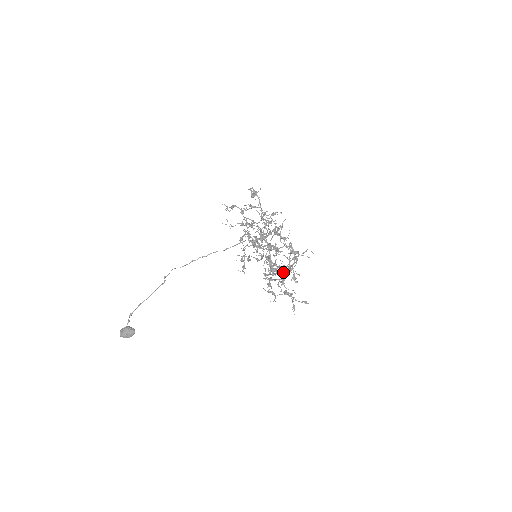
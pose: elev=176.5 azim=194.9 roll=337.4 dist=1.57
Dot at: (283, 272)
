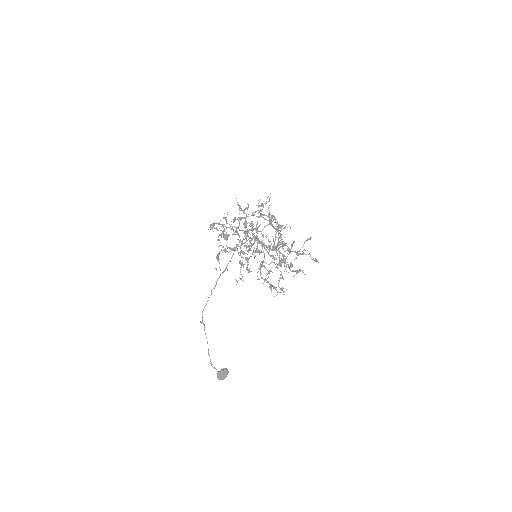
Dot at: occluded
